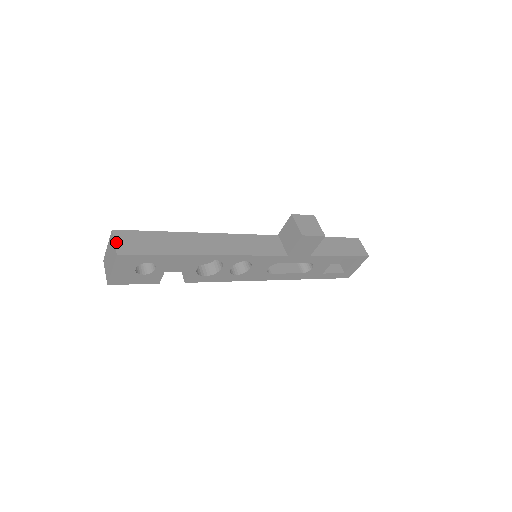
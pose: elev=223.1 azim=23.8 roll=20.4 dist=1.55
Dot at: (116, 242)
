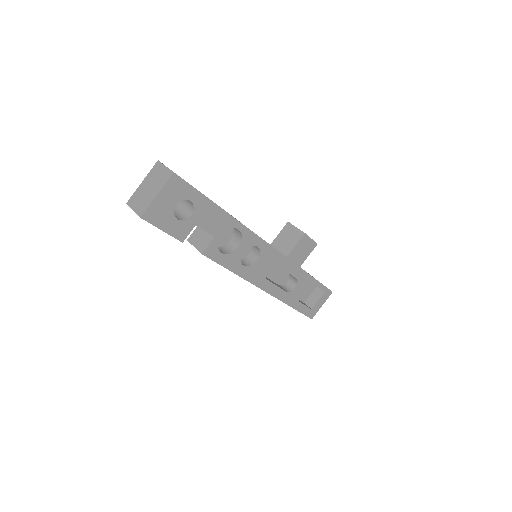
Dot at: (167, 167)
